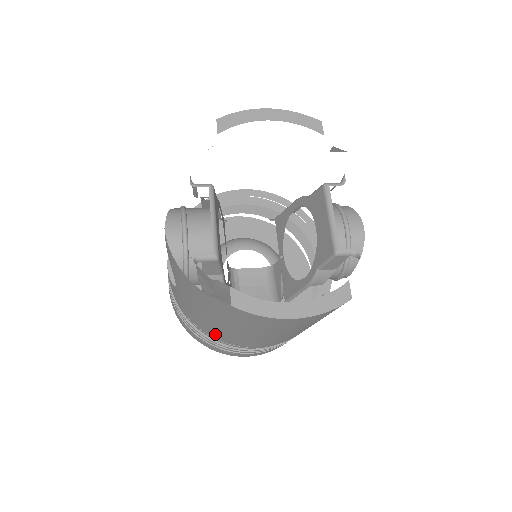
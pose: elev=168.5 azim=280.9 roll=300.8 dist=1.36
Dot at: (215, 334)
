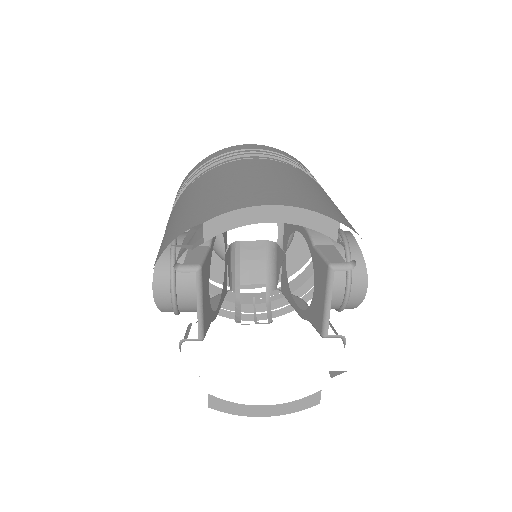
Dot at: occluded
